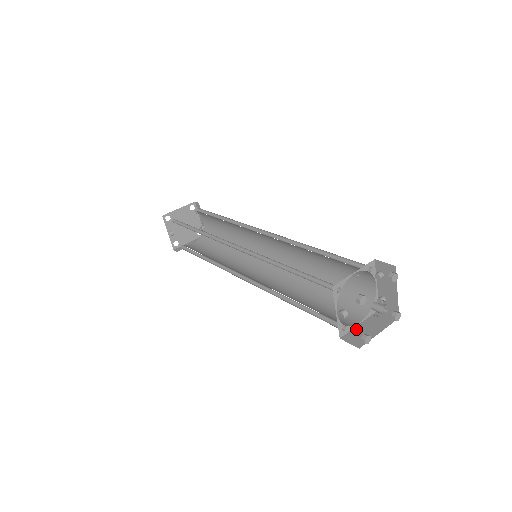
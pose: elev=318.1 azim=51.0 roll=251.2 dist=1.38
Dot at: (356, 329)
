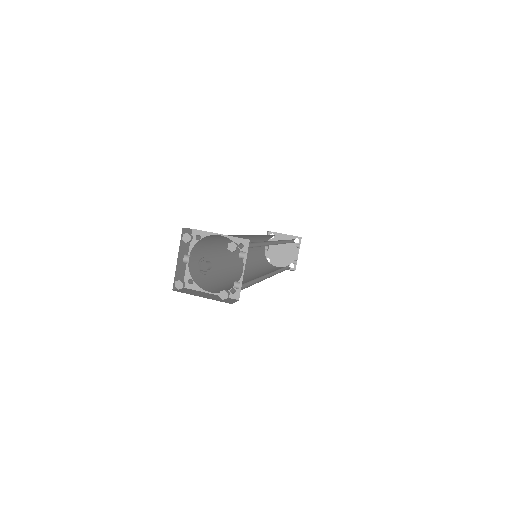
Dot at: (200, 292)
